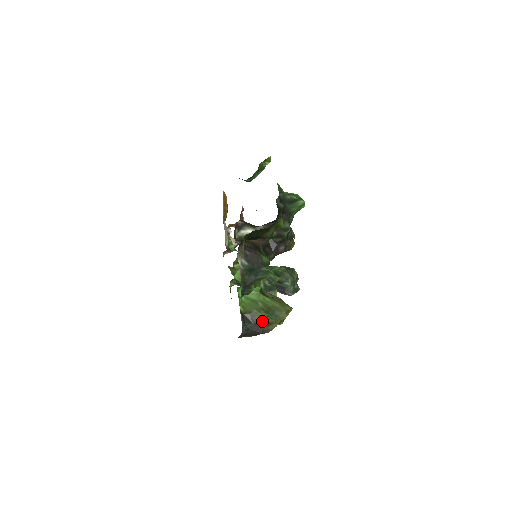
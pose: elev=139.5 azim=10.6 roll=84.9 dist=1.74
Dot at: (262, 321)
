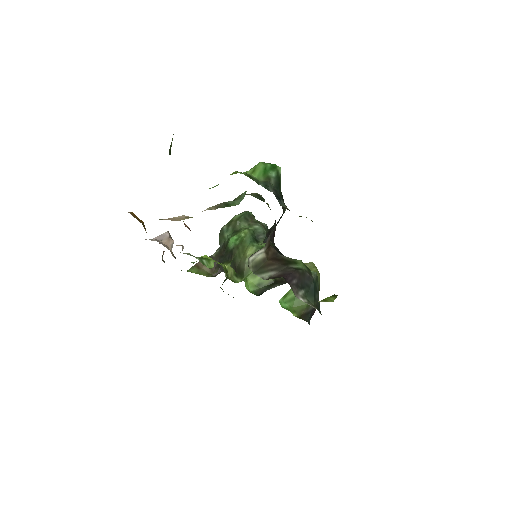
Dot at: occluded
